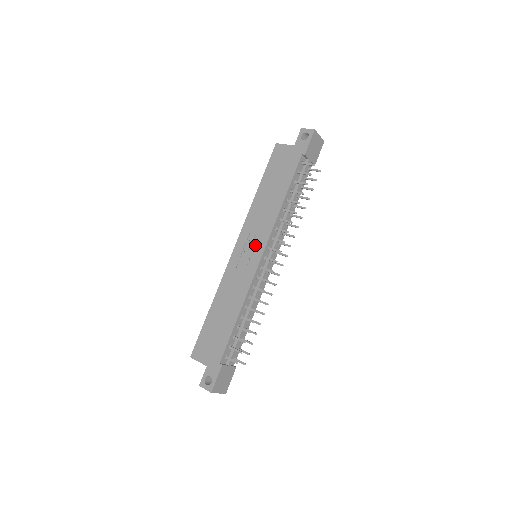
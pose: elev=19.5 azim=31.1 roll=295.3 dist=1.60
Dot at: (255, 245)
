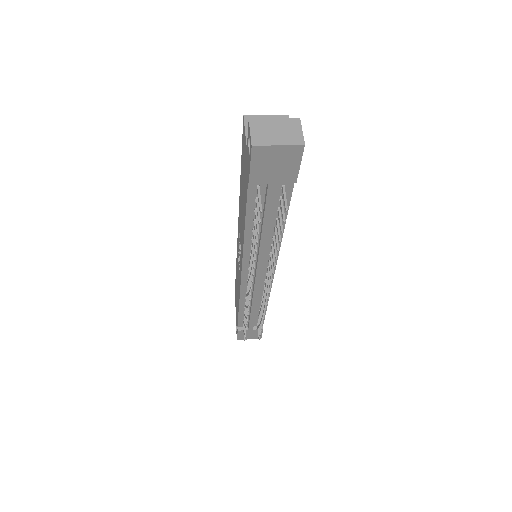
Dot at: occluded
